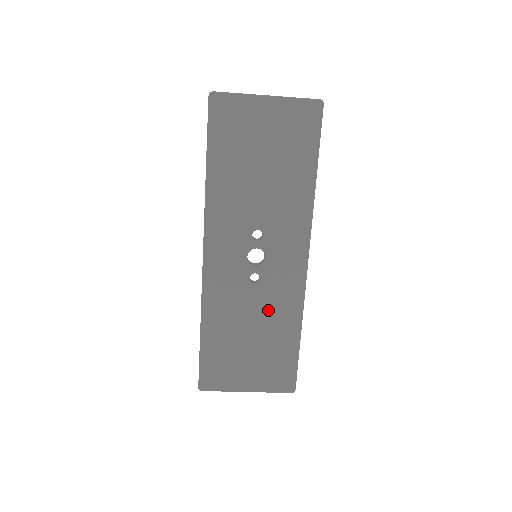
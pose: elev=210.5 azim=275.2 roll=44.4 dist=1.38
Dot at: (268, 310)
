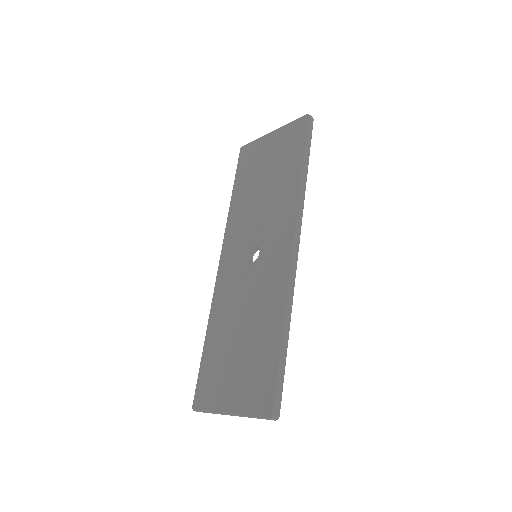
Dot at: (257, 307)
